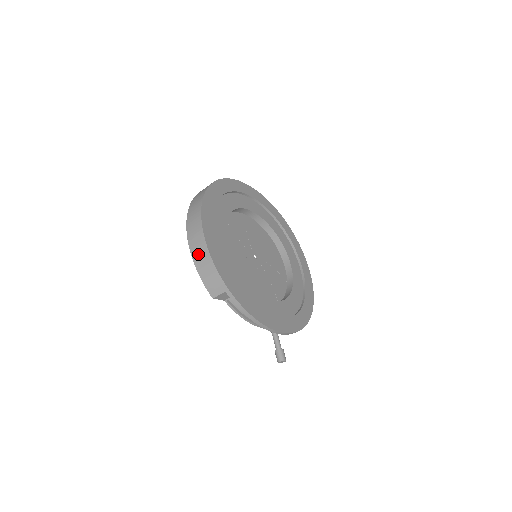
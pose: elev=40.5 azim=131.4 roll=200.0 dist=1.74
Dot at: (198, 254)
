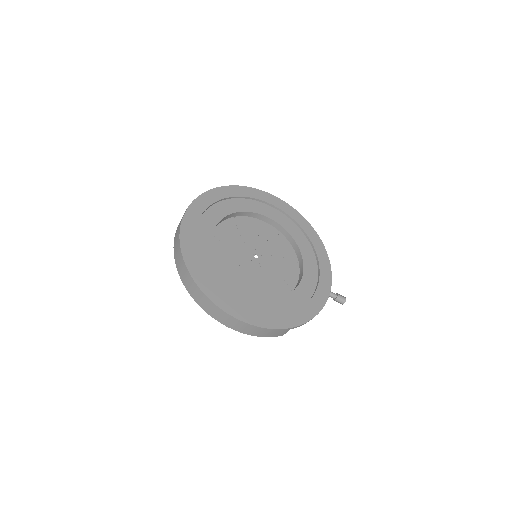
Dot at: (250, 331)
